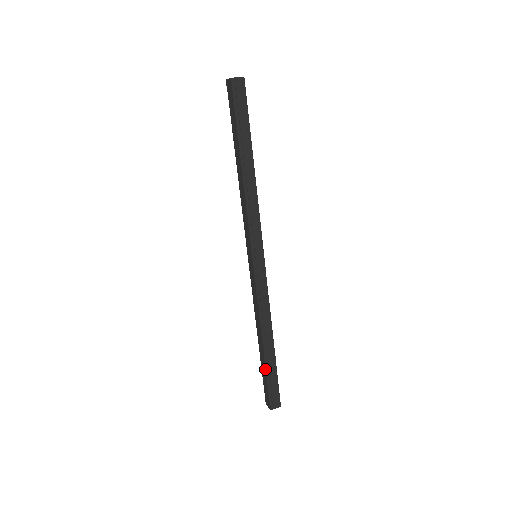
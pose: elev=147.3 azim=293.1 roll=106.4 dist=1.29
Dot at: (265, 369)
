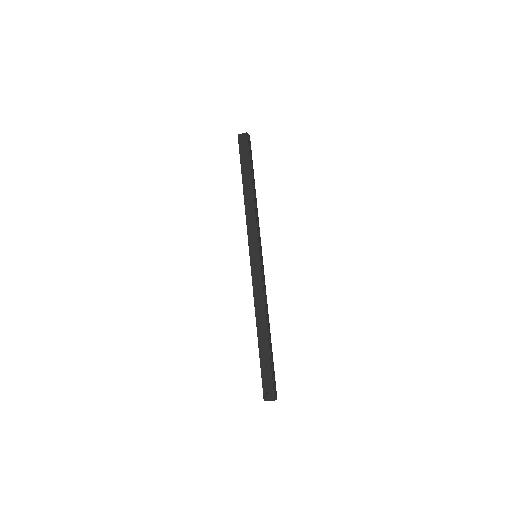
Dot at: (269, 355)
